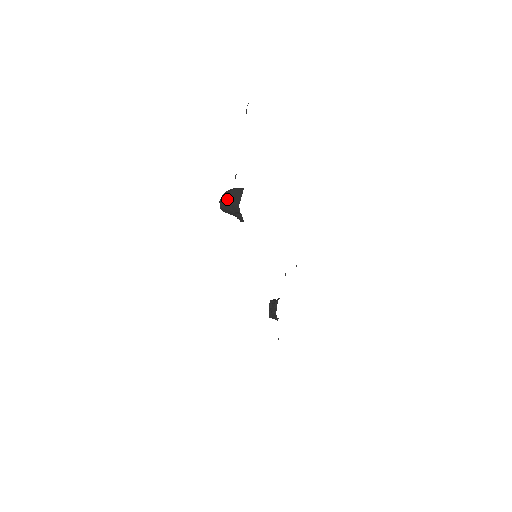
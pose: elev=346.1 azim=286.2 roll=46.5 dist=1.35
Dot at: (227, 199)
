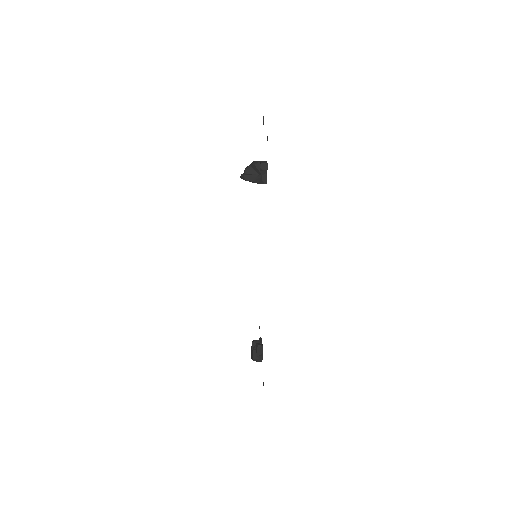
Dot at: (254, 162)
